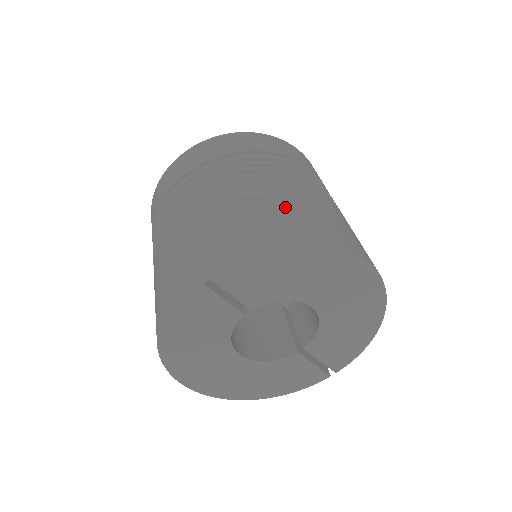
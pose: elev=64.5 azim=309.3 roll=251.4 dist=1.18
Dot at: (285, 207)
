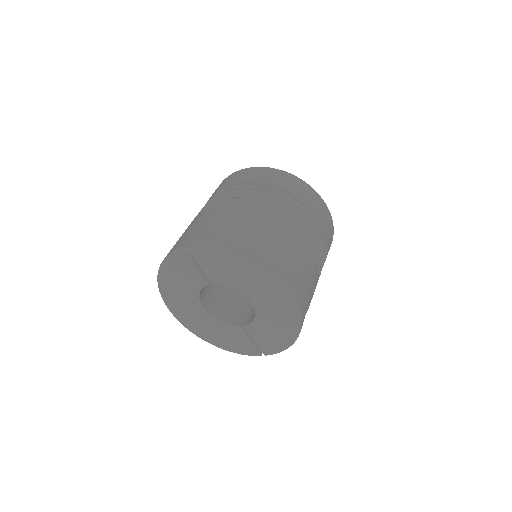
Dot at: (258, 233)
